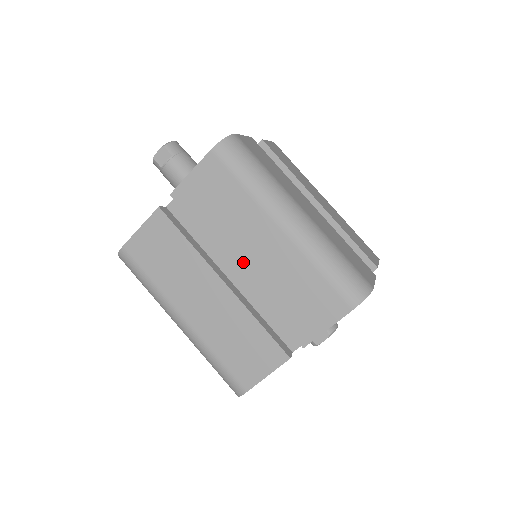
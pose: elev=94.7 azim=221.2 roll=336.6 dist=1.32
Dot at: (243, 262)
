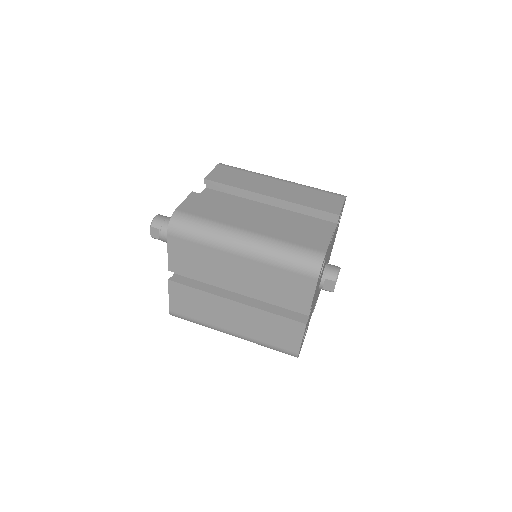
Dot at: (236, 285)
